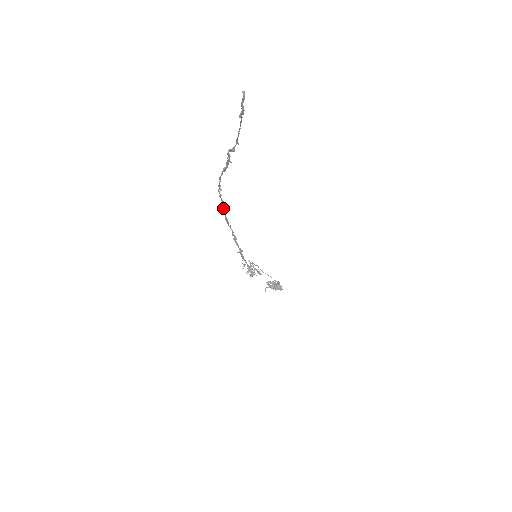
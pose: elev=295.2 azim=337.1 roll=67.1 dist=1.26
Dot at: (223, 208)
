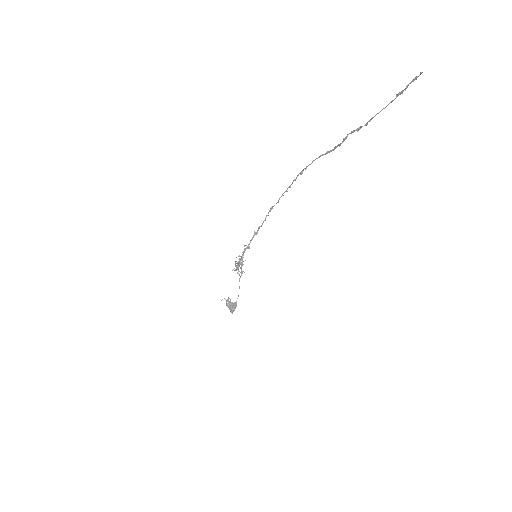
Dot at: (282, 195)
